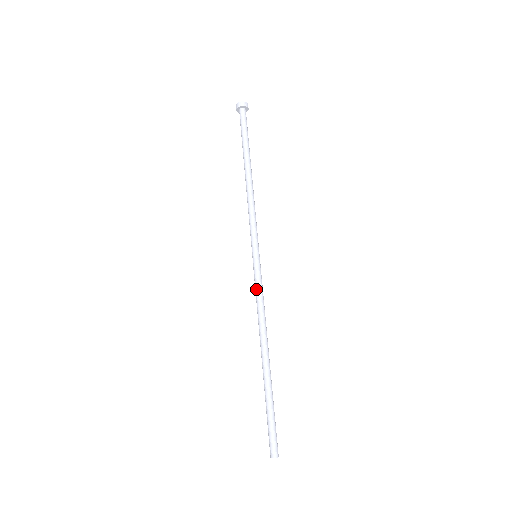
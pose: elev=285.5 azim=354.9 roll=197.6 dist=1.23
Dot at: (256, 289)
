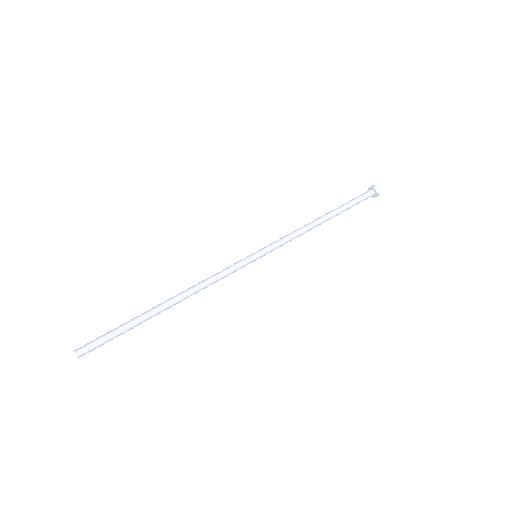
Dot at: (227, 268)
